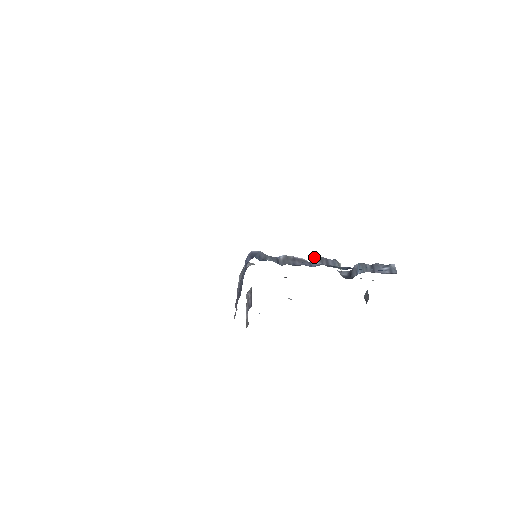
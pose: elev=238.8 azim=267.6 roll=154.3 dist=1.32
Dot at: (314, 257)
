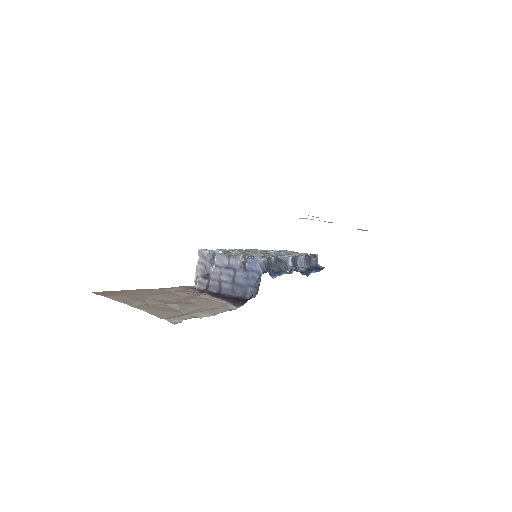
Dot at: (289, 258)
